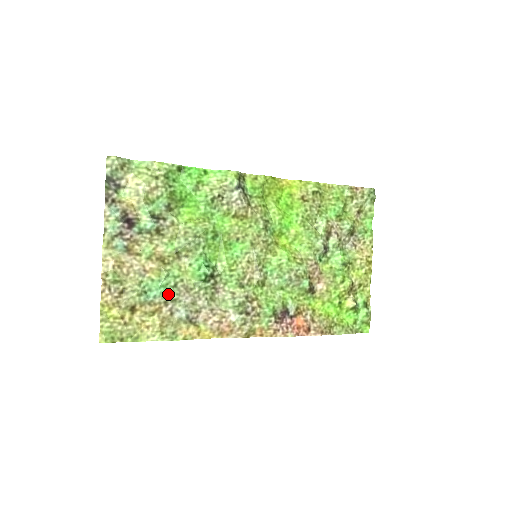
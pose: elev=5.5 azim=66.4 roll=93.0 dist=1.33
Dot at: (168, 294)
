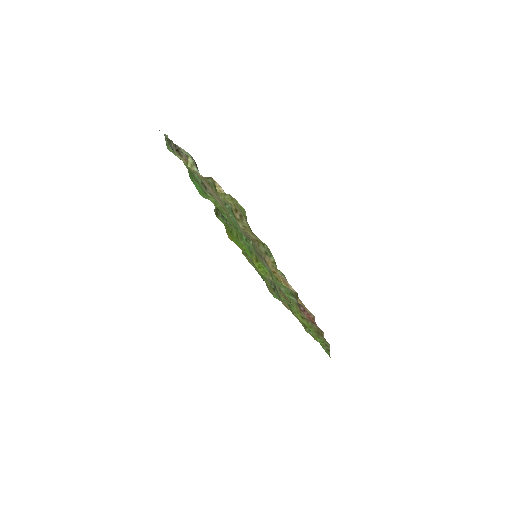
Dot at: occluded
